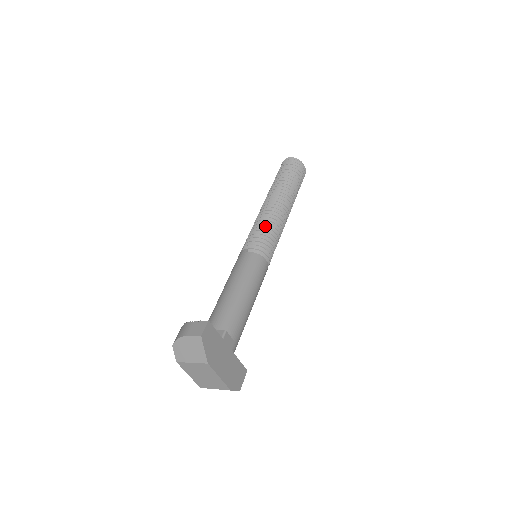
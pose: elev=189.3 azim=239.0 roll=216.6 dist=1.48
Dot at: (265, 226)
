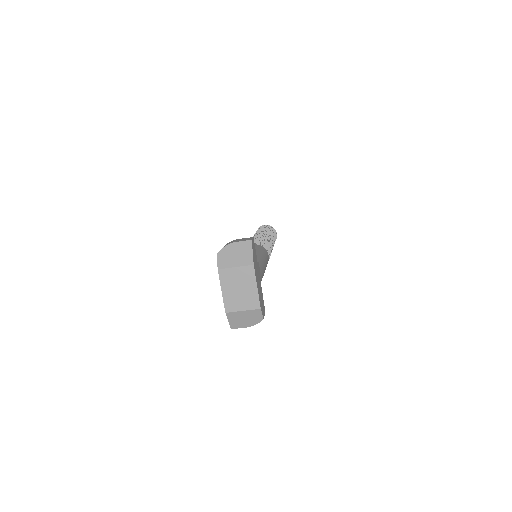
Dot at: occluded
